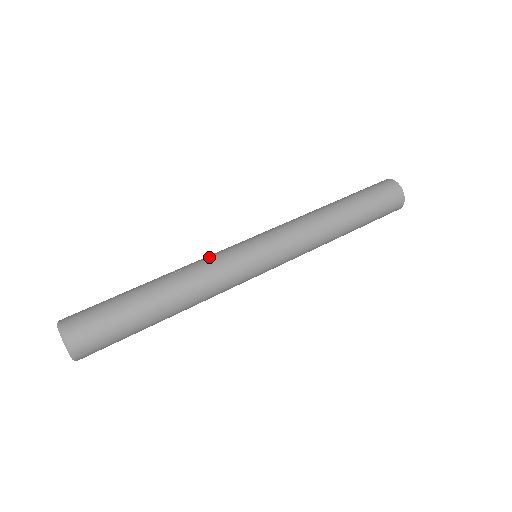
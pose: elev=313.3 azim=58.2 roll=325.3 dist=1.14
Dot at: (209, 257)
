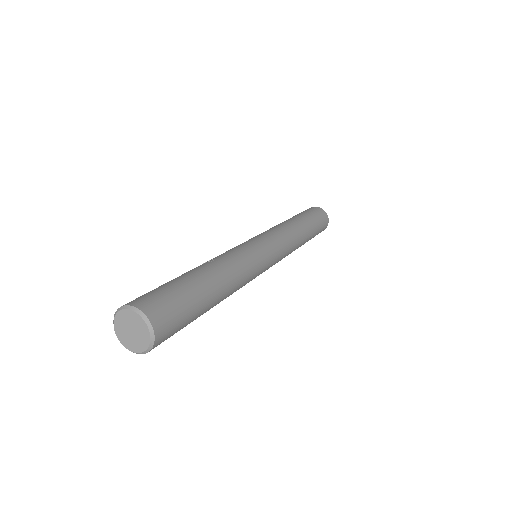
Dot at: (230, 250)
